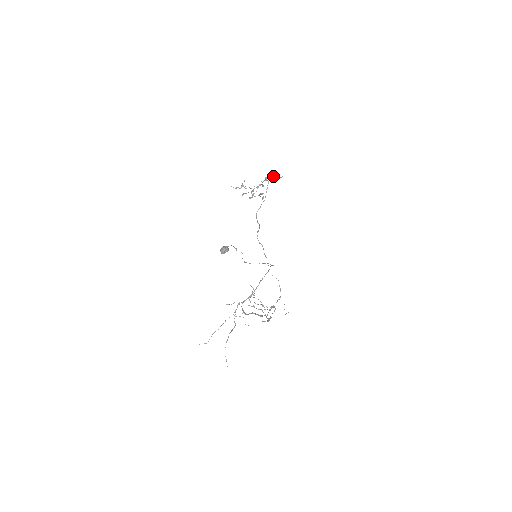
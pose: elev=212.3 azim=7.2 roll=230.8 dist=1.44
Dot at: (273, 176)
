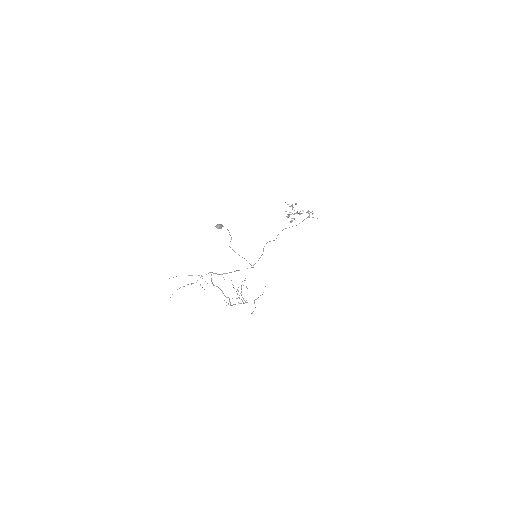
Dot at: (313, 213)
